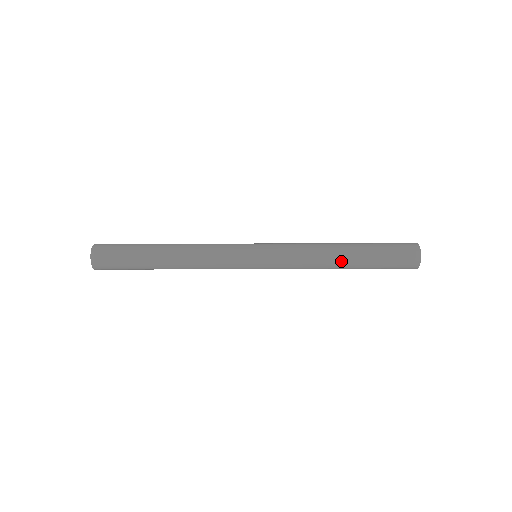
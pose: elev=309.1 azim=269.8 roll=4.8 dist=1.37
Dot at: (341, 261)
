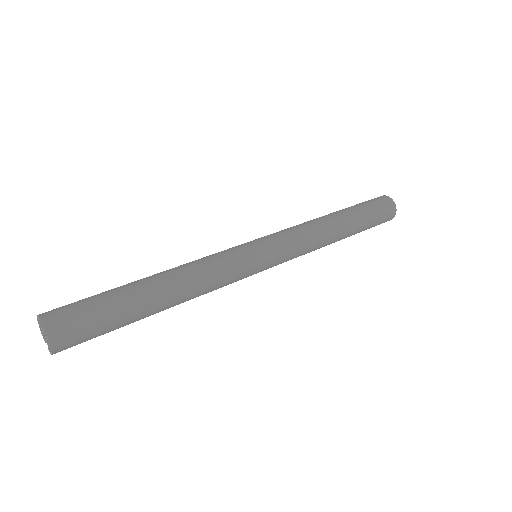
Dot at: (340, 233)
